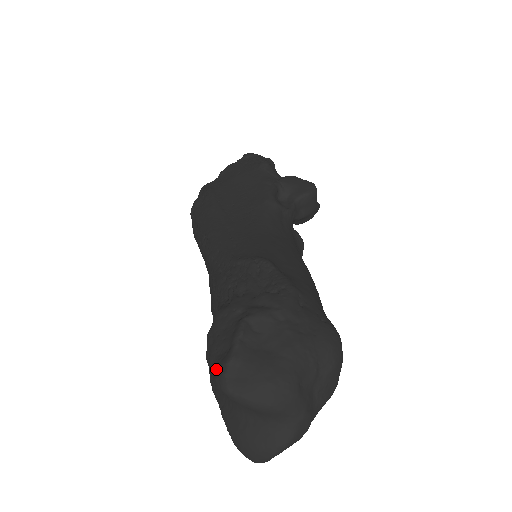
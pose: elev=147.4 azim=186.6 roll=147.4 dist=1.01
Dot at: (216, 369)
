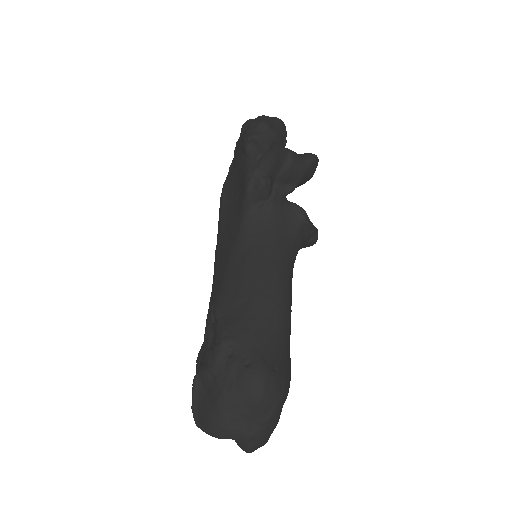
Dot at: occluded
